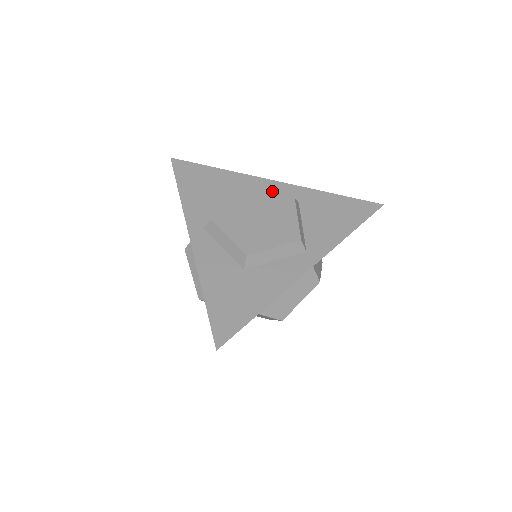
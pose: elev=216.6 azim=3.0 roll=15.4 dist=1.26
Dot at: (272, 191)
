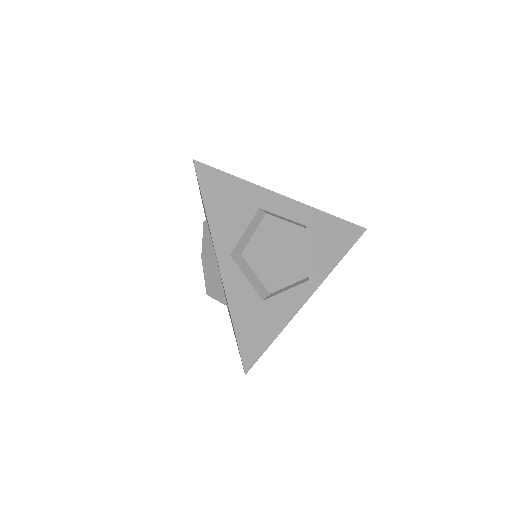
Dot at: (286, 211)
